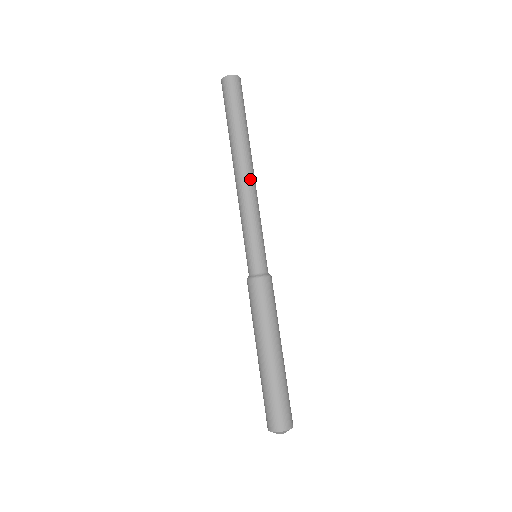
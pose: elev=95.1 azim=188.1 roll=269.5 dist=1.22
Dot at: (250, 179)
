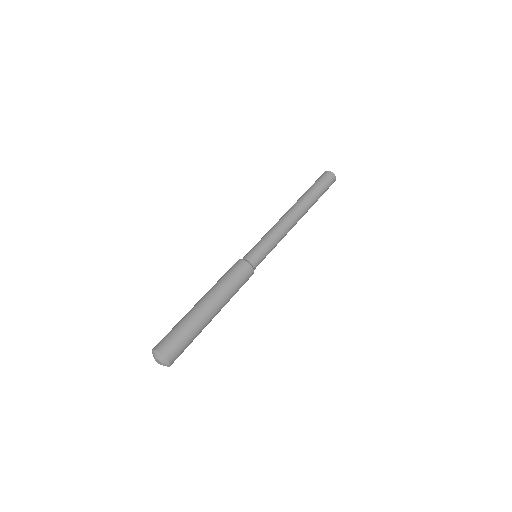
Dot at: (294, 219)
